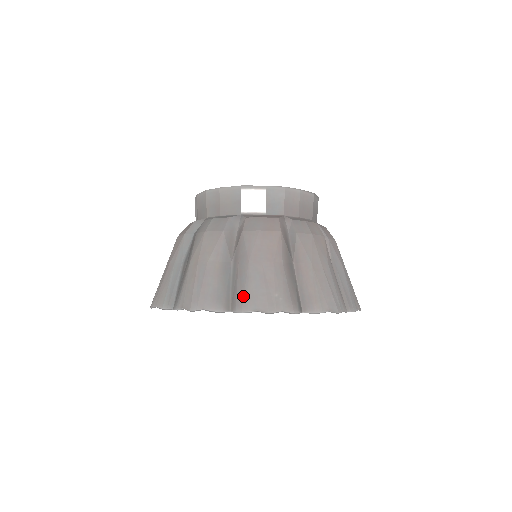
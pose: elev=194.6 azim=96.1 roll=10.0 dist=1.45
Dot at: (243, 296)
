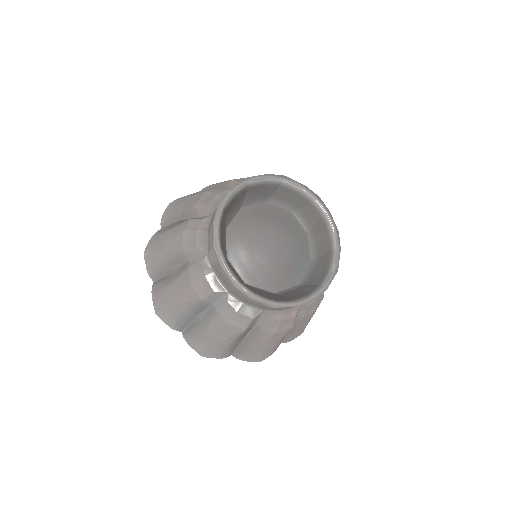
Dot at: (245, 356)
